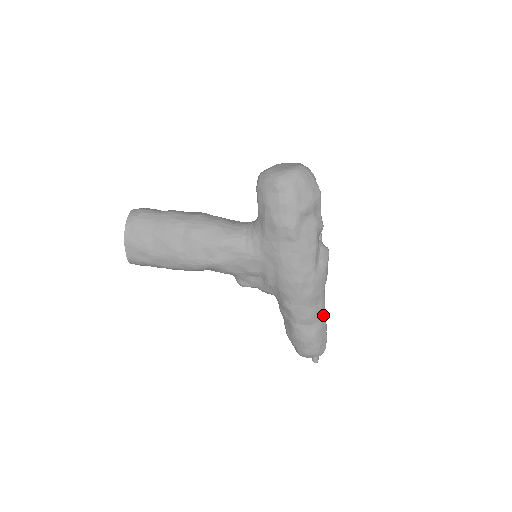
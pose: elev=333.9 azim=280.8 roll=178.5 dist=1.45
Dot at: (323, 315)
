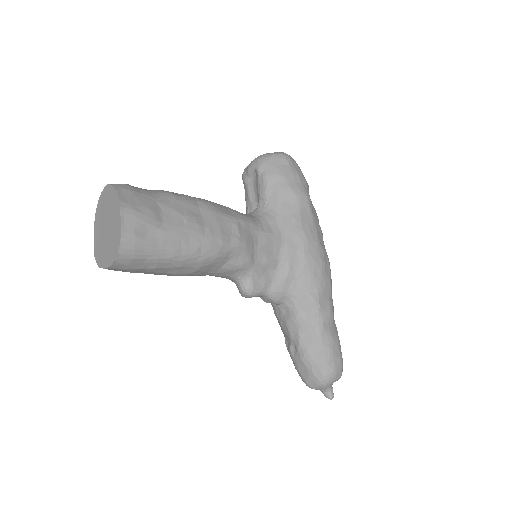
Dot at: occluded
